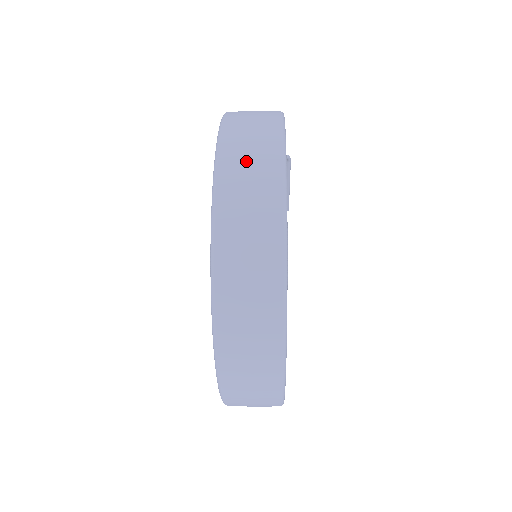
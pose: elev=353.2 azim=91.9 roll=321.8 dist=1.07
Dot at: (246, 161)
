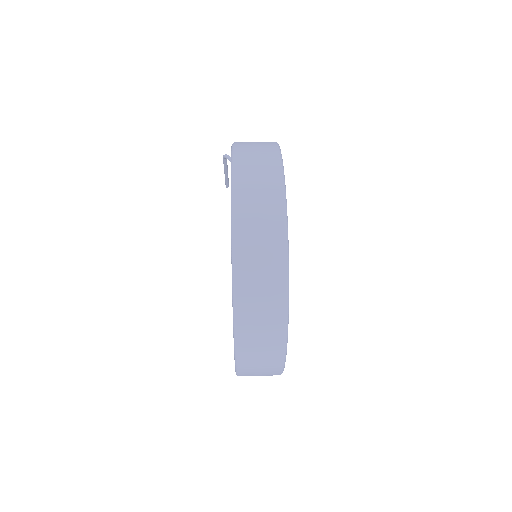
Dot at: (256, 223)
